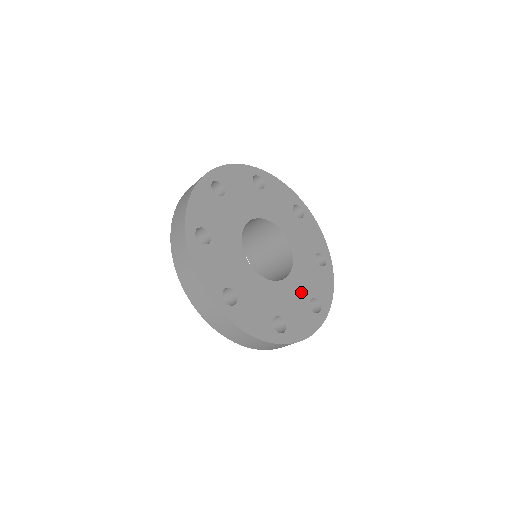
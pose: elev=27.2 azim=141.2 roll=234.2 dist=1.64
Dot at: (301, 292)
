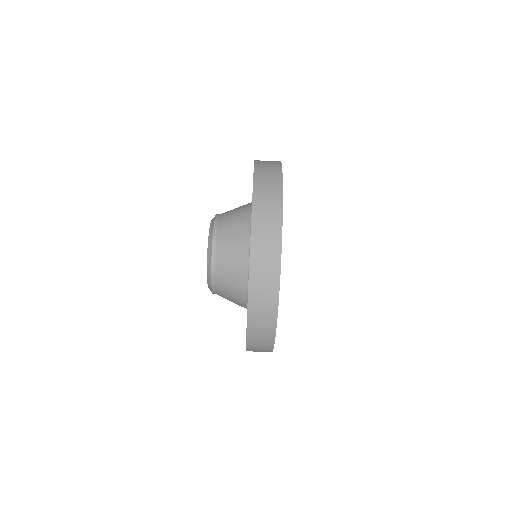
Dot at: occluded
